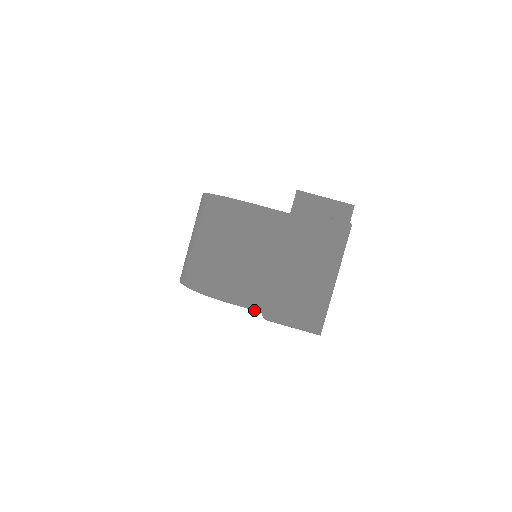
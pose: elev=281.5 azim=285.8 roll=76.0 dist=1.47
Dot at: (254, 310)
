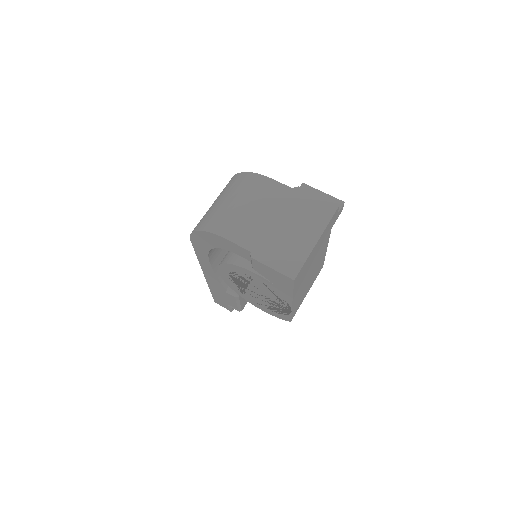
Dot at: (245, 248)
